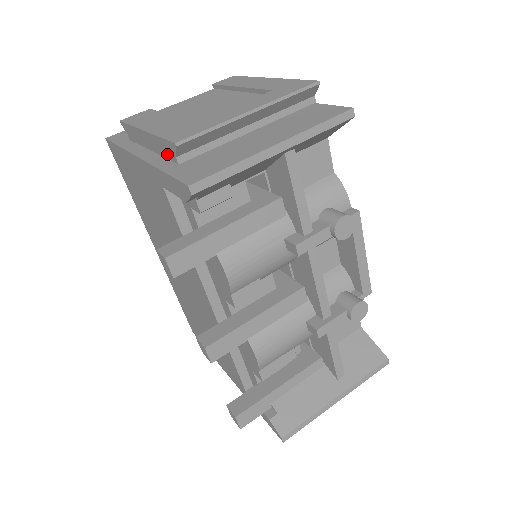
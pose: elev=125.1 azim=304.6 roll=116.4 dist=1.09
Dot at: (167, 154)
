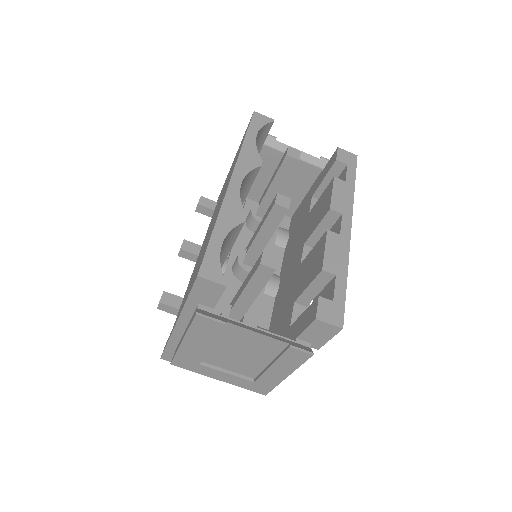
Dot at: occluded
